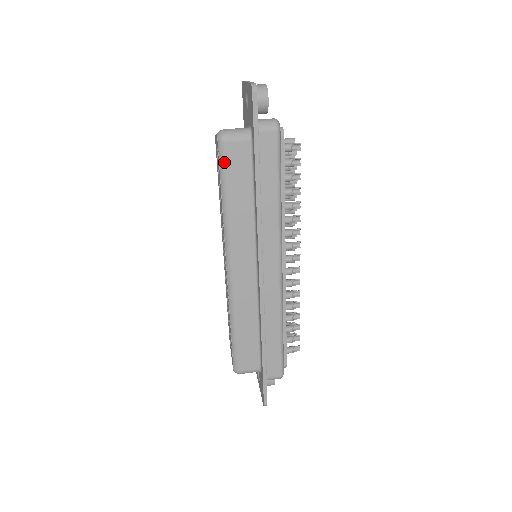
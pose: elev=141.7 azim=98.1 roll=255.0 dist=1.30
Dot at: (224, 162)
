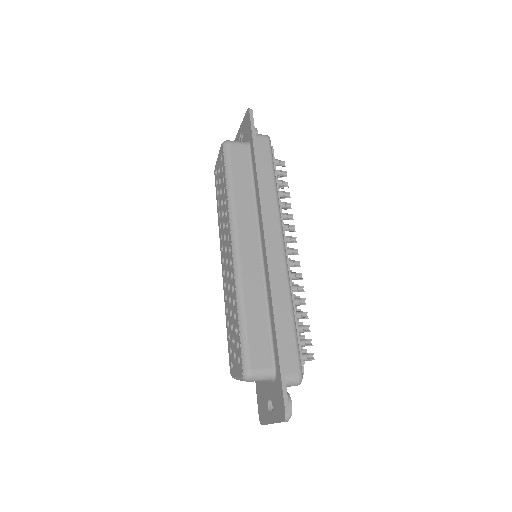
Dot at: (228, 157)
